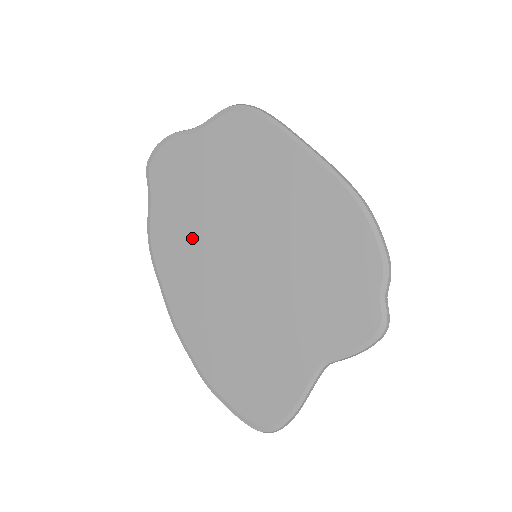
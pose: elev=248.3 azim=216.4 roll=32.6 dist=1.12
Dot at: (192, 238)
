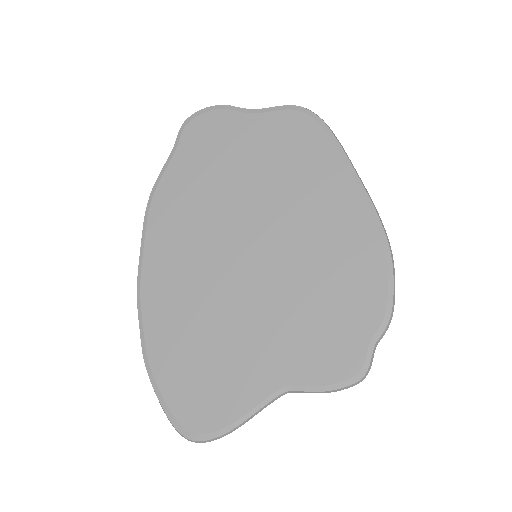
Dot at: (200, 210)
